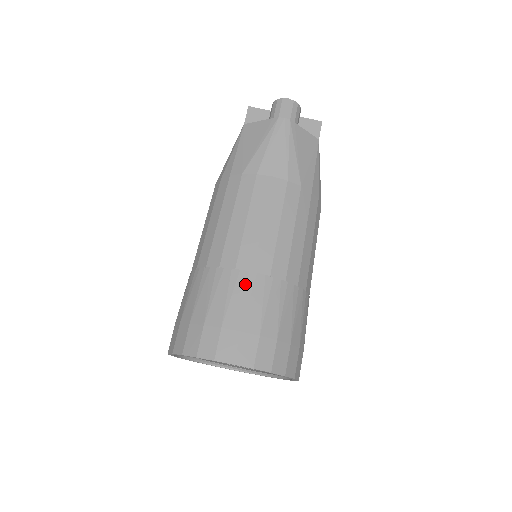
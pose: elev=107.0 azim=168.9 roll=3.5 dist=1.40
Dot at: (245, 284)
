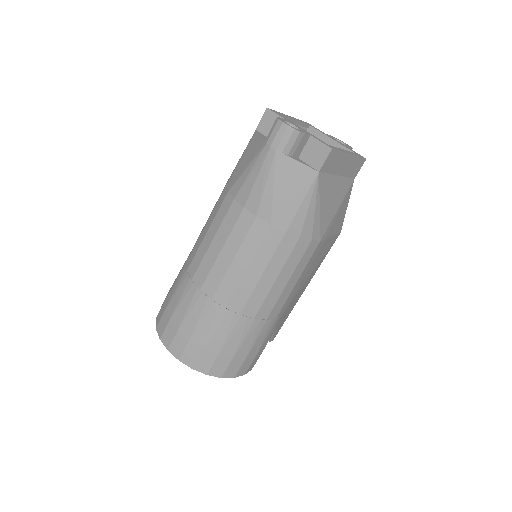
Dot at: (192, 297)
